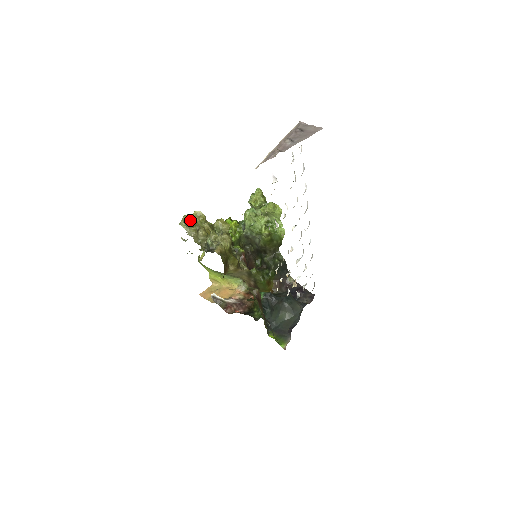
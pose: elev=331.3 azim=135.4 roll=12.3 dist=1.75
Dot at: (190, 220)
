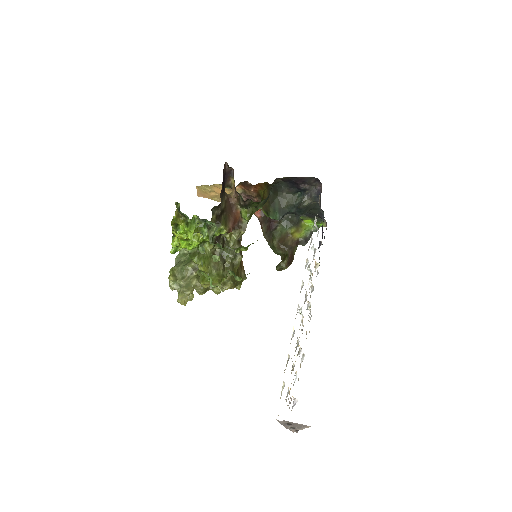
Dot at: (187, 301)
